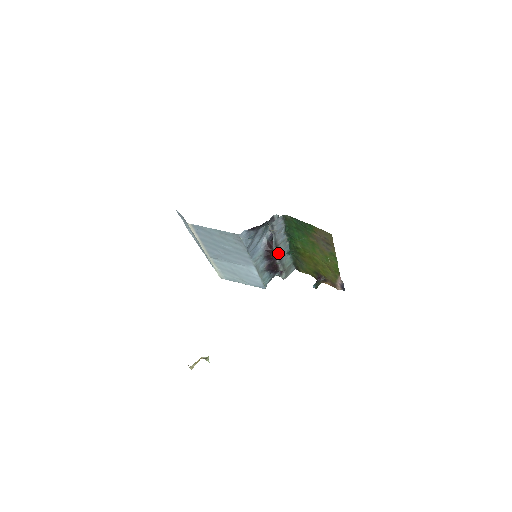
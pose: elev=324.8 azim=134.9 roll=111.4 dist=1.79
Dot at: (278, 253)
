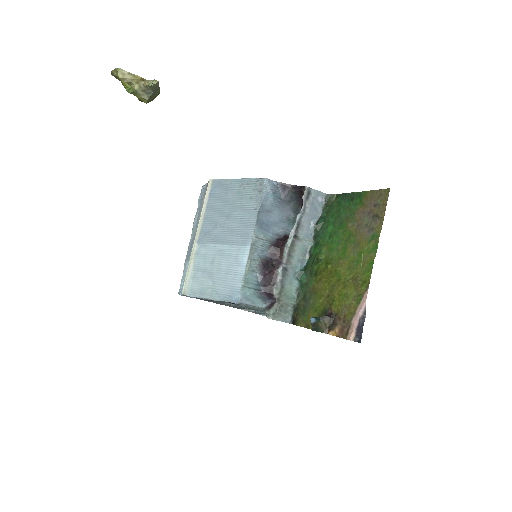
Dot at: (289, 253)
